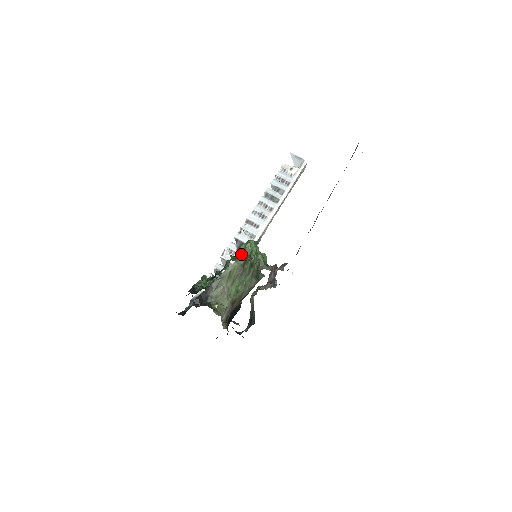
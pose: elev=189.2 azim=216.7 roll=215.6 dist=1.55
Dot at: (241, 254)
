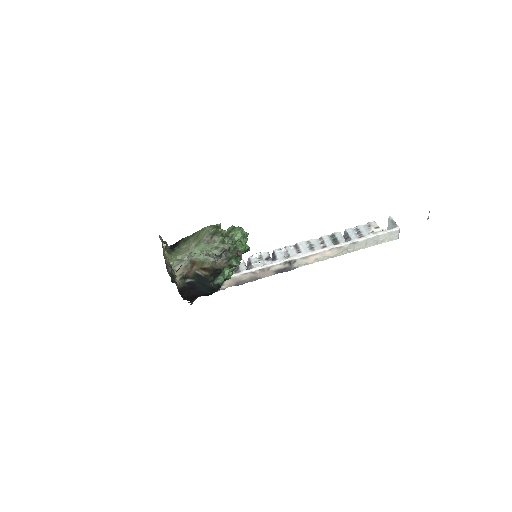
Dot at: (216, 225)
